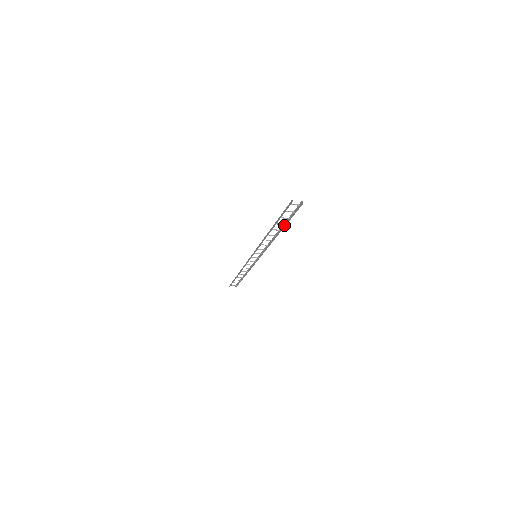
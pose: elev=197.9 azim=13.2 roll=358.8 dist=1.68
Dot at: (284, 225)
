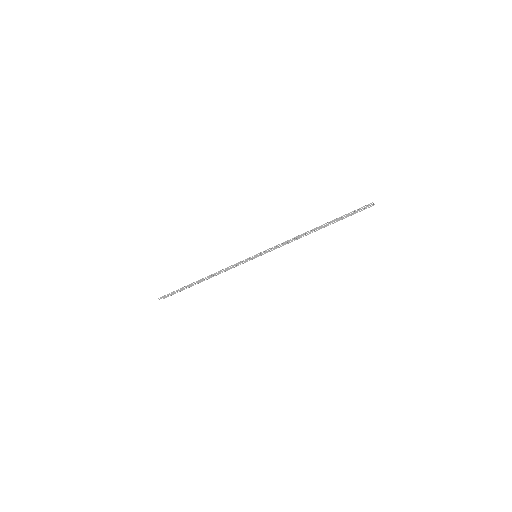
Dot at: occluded
